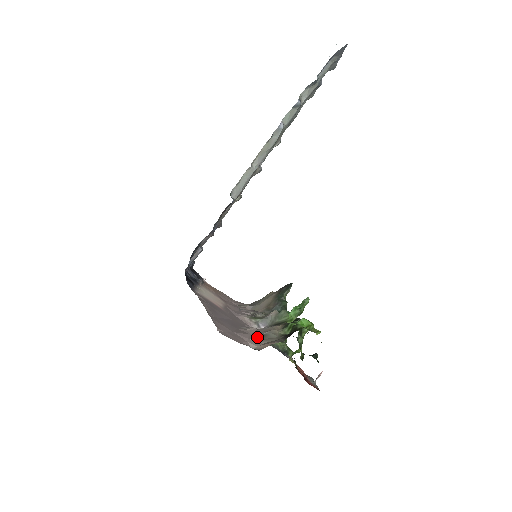
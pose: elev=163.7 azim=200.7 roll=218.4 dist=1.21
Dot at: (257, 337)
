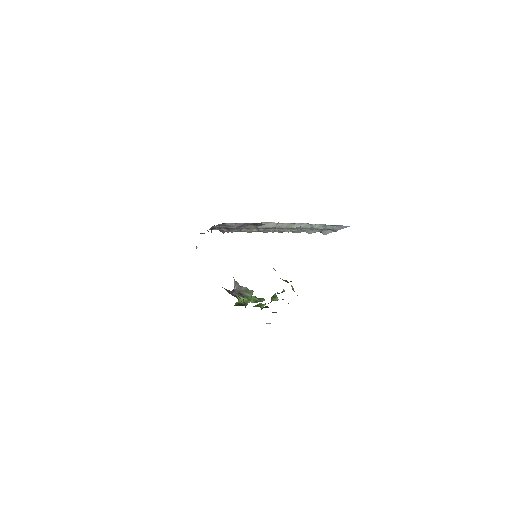
Dot at: (273, 268)
